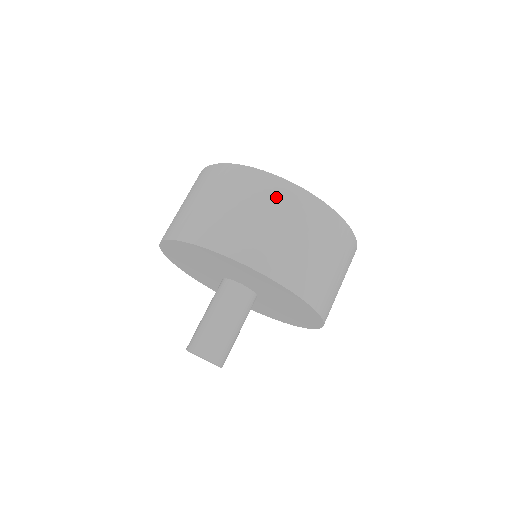
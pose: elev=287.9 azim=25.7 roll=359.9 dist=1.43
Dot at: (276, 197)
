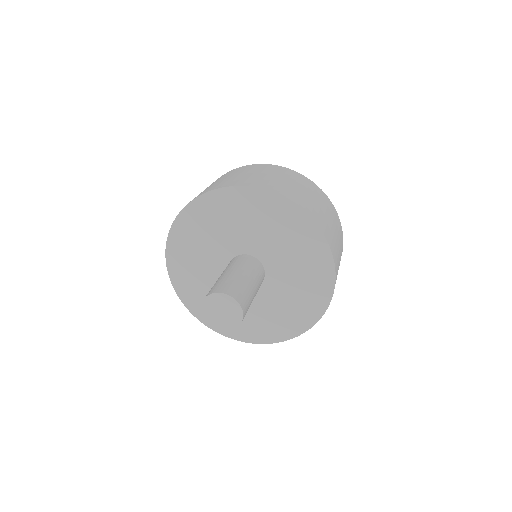
Dot at: occluded
